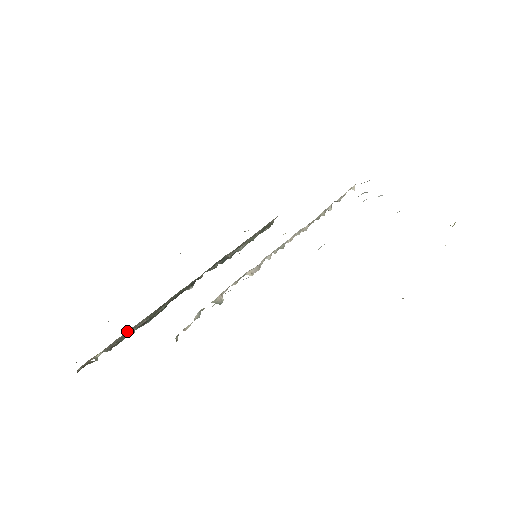
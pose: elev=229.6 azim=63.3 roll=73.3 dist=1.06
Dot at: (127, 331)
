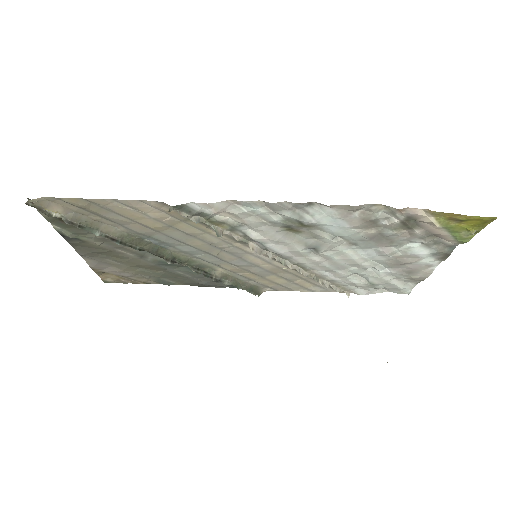
Dot at: (99, 222)
